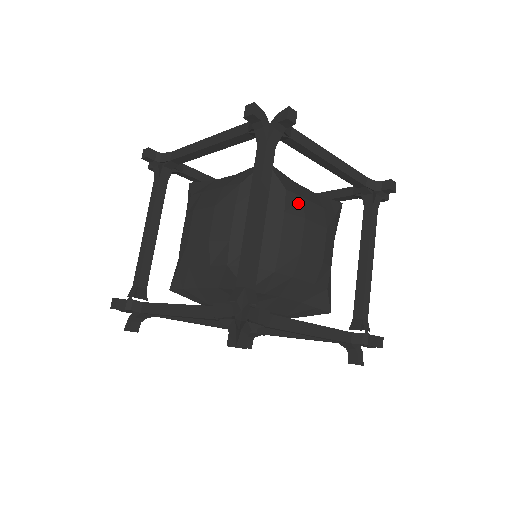
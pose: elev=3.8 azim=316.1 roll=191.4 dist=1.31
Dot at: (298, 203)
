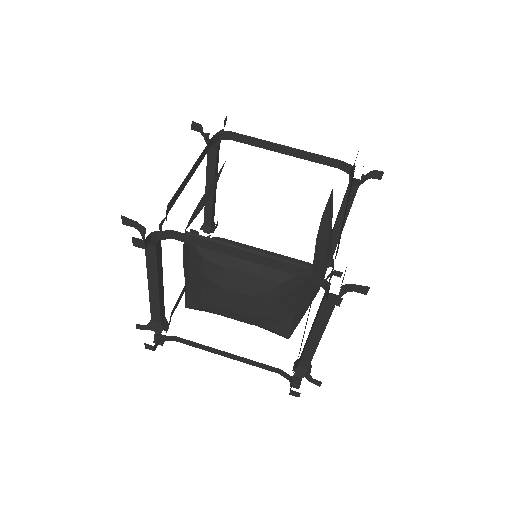
Dot at: (218, 271)
